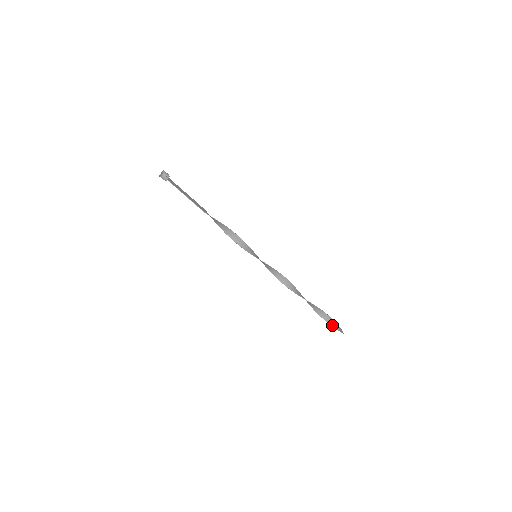
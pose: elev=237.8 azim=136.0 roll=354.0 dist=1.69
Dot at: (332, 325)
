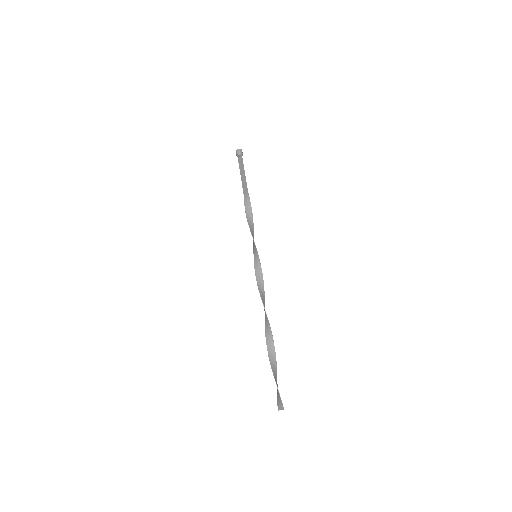
Dot at: (277, 387)
